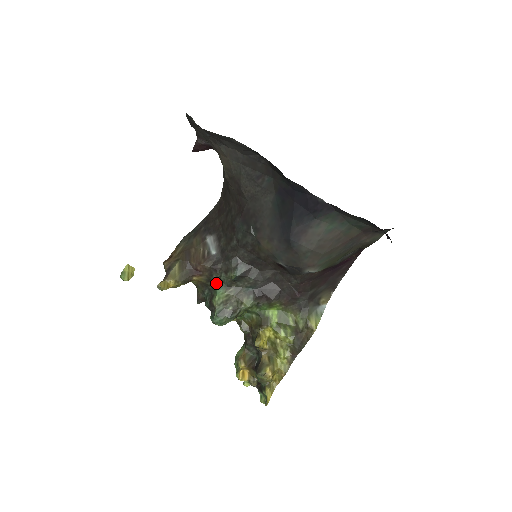
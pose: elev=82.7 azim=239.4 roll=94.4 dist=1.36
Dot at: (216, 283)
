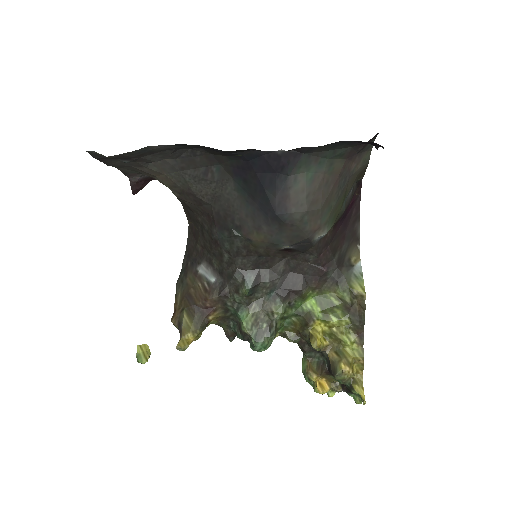
Dot at: (234, 309)
